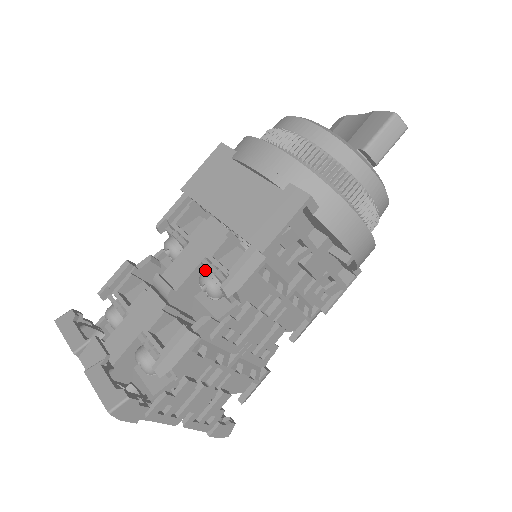
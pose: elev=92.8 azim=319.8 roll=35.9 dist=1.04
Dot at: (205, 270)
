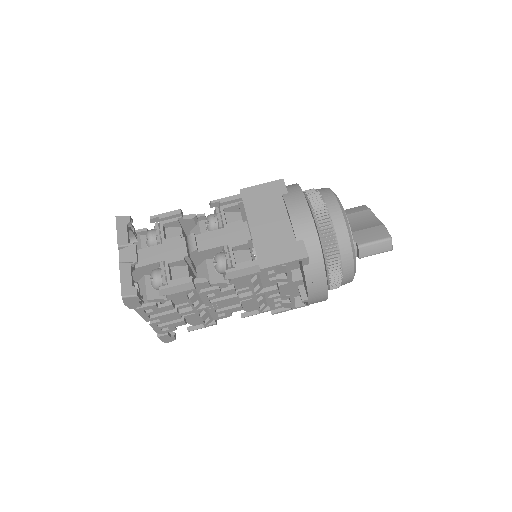
Dot at: (223, 252)
